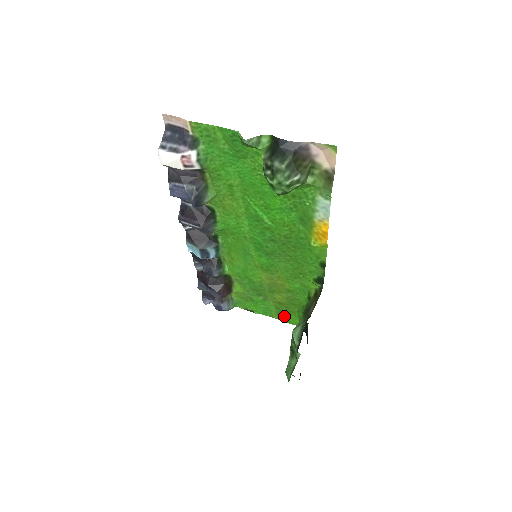
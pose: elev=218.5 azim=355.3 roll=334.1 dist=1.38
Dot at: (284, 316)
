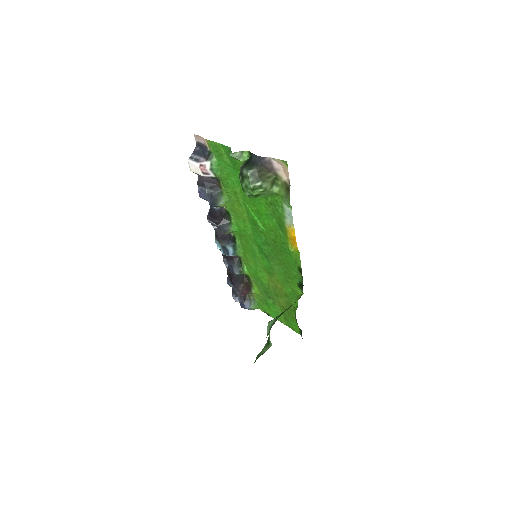
Dot at: (289, 322)
